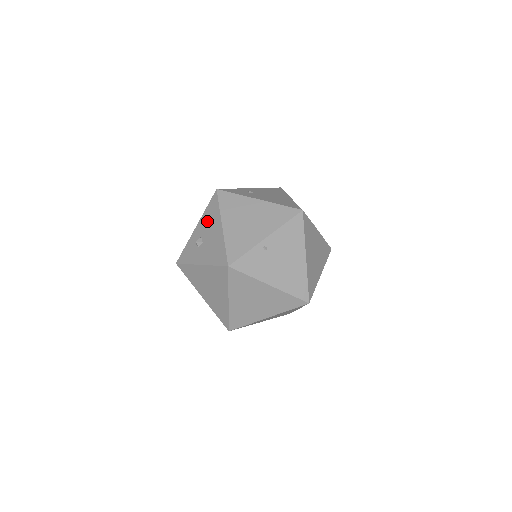
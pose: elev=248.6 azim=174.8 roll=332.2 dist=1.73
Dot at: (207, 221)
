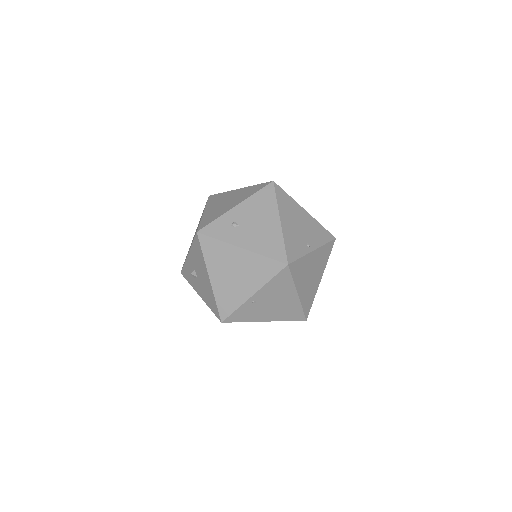
Dot at: (196, 259)
